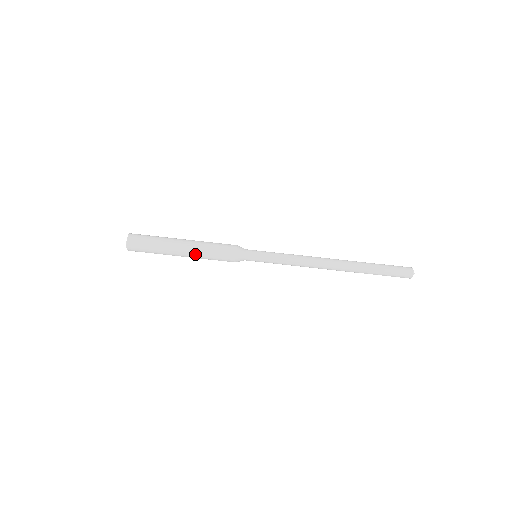
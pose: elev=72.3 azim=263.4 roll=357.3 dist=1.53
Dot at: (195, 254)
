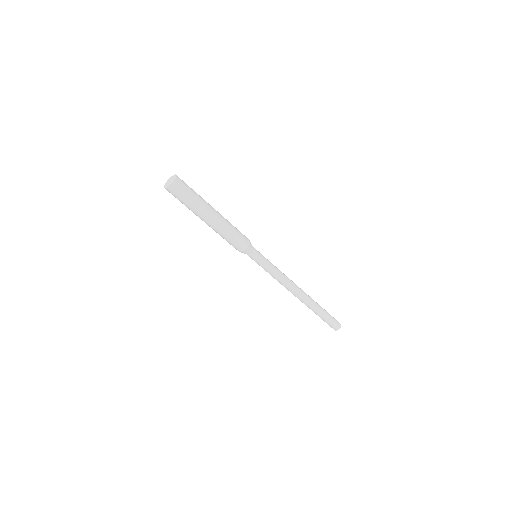
Dot at: (214, 230)
